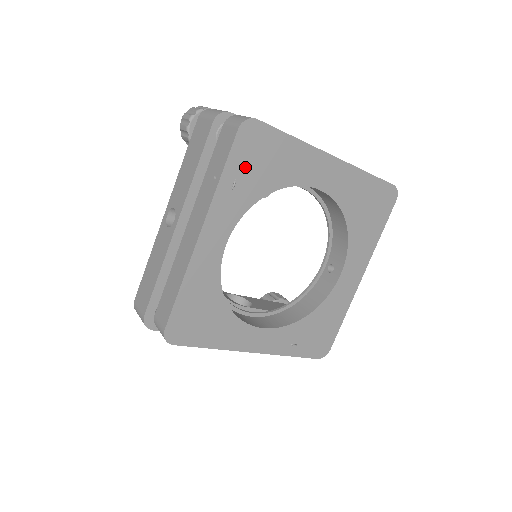
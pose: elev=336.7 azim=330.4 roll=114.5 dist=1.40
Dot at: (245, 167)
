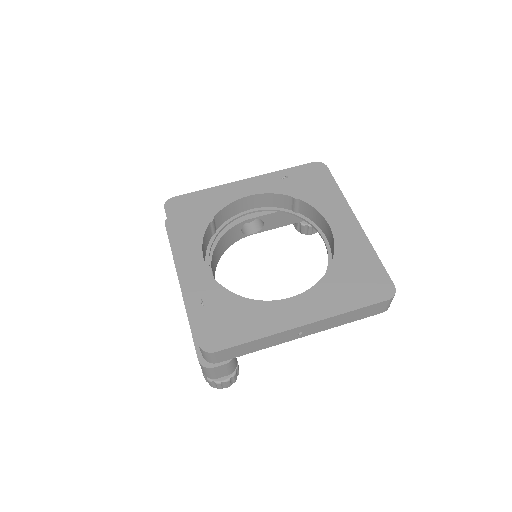
Dot at: (299, 177)
